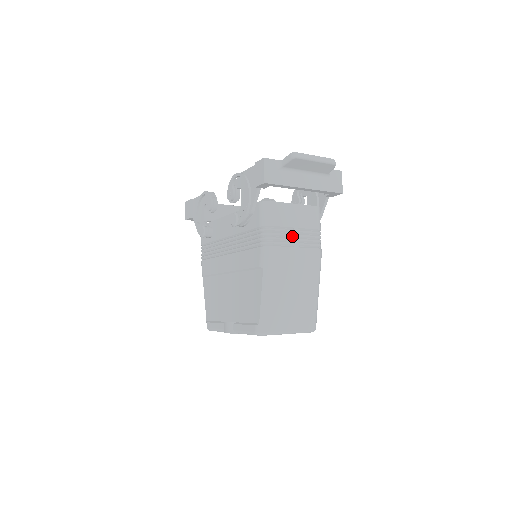
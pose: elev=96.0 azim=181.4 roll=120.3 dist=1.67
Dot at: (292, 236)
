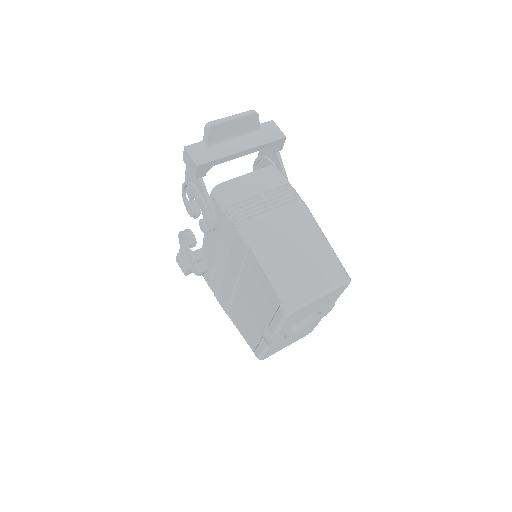
Dot at: (261, 202)
